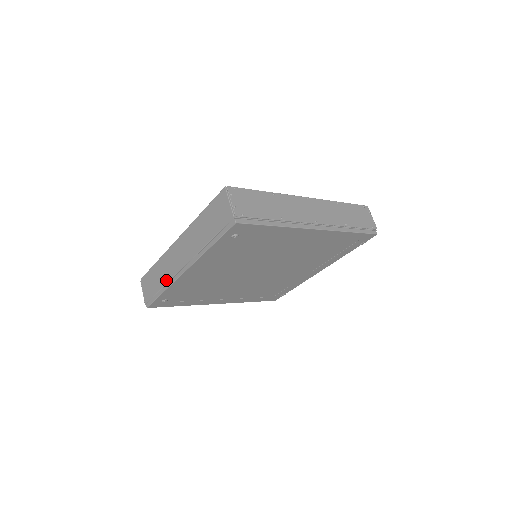
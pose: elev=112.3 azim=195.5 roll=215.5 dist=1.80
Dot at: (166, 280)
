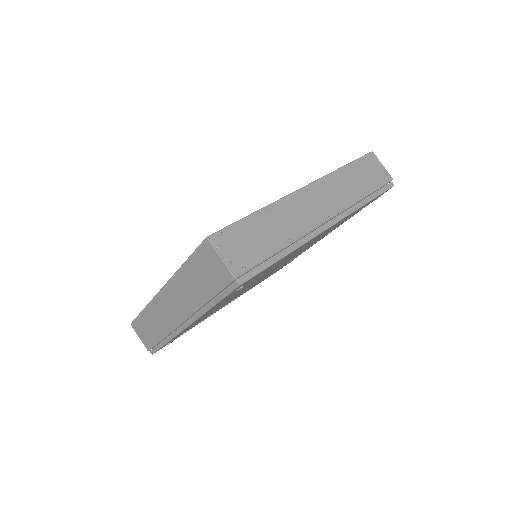
Dot at: (165, 332)
